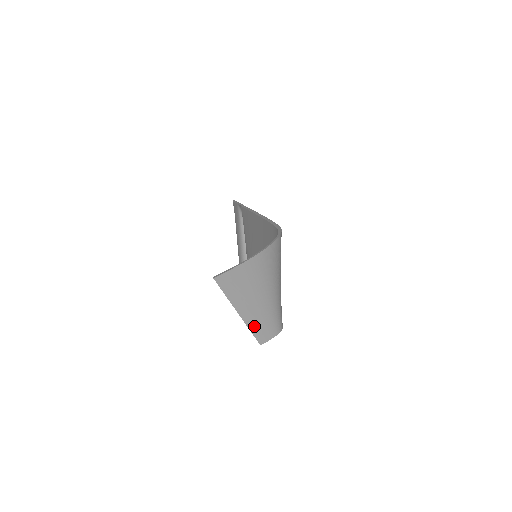
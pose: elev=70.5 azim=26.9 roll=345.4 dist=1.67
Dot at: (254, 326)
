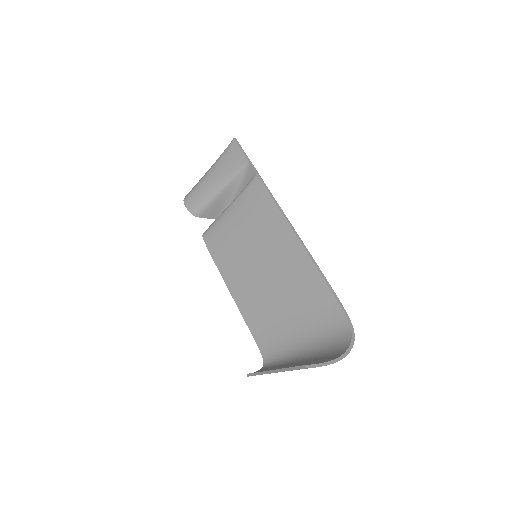
Dot at: occluded
